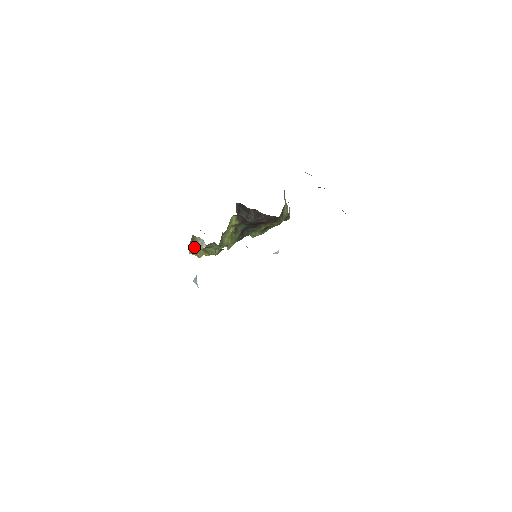
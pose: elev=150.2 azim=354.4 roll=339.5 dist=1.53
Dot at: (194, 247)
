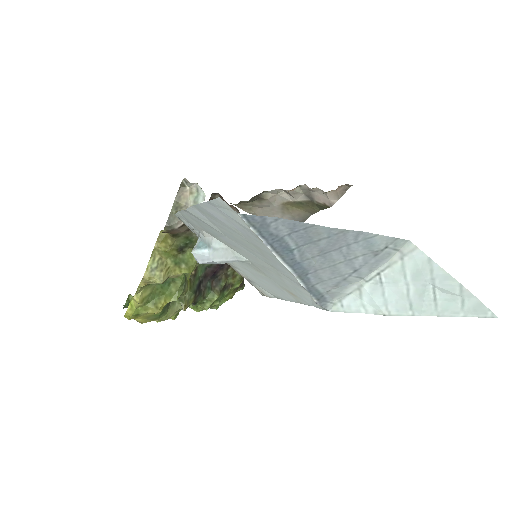
Dot at: occluded
